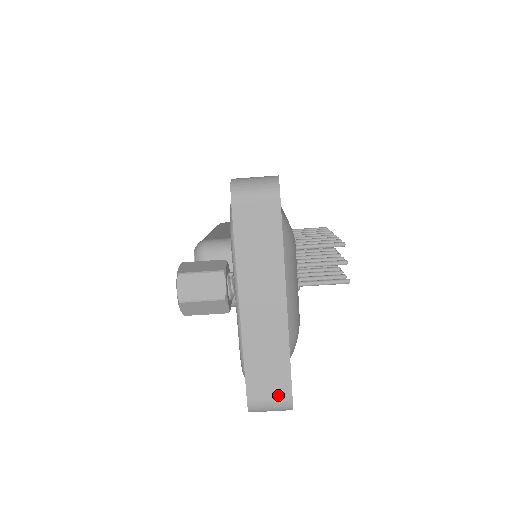
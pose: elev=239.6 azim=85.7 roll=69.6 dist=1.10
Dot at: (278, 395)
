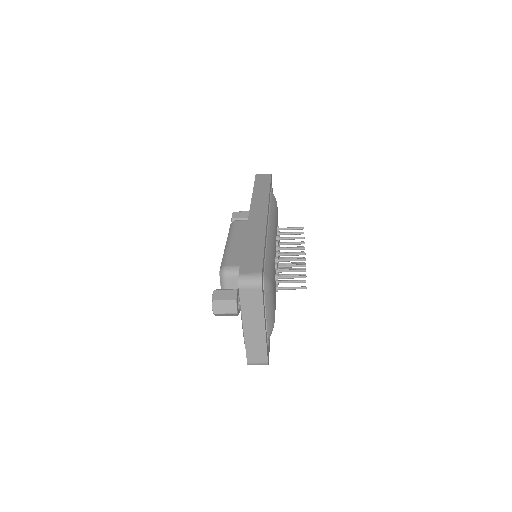
Dot at: (261, 361)
